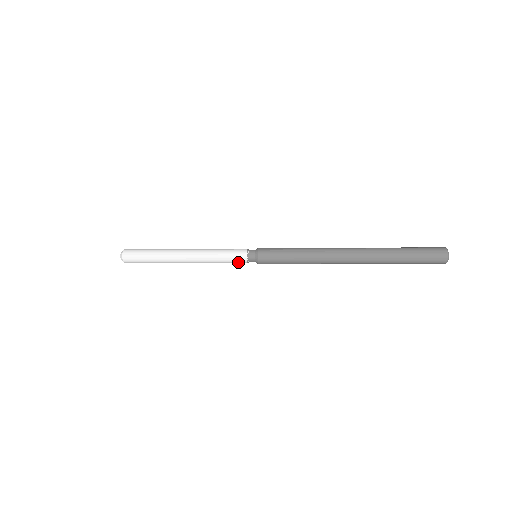
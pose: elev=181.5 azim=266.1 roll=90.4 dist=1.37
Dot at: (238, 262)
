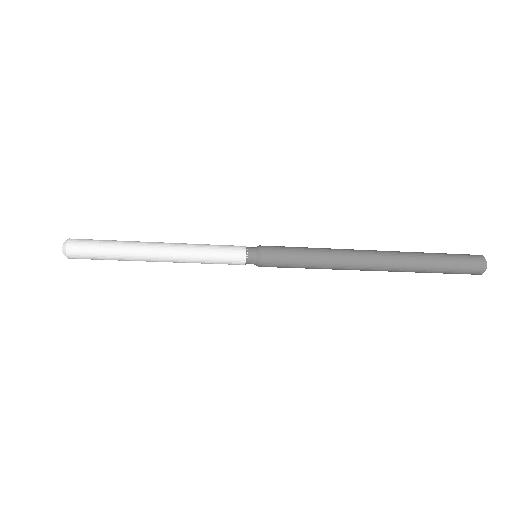
Dot at: (232, 264)
